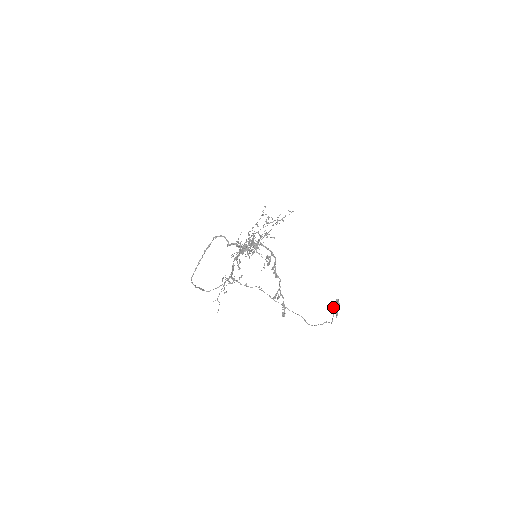
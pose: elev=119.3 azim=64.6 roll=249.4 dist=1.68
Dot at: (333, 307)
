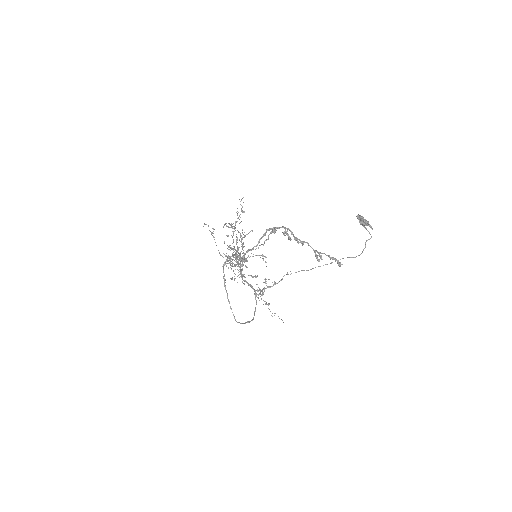
Dot at: (361, 224)
